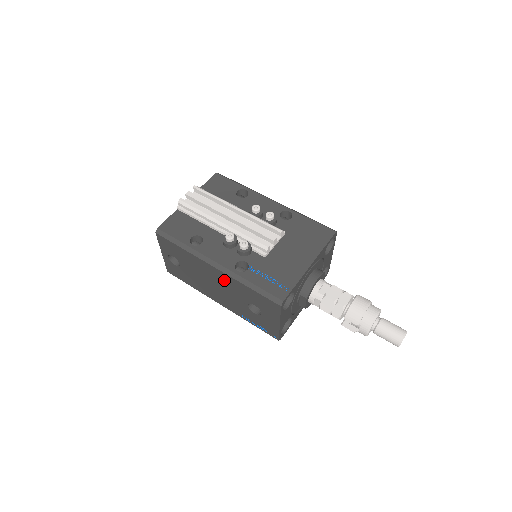
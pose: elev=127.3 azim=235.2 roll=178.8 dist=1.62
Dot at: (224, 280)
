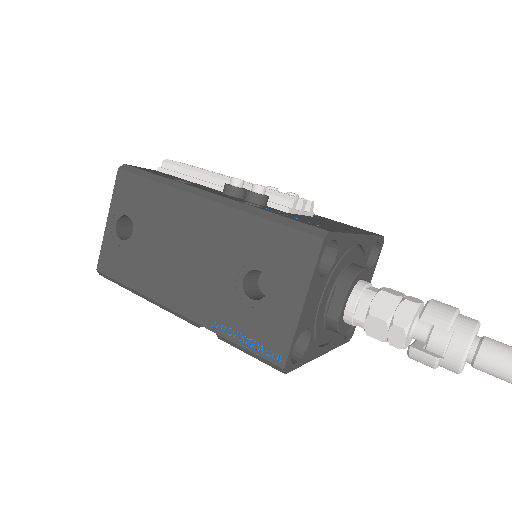
Dot at: (214, 226)
